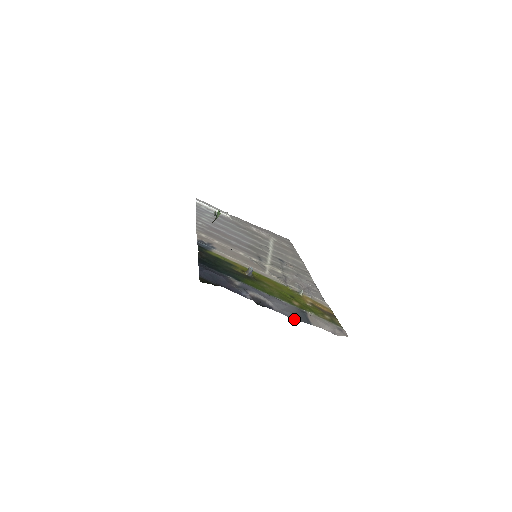
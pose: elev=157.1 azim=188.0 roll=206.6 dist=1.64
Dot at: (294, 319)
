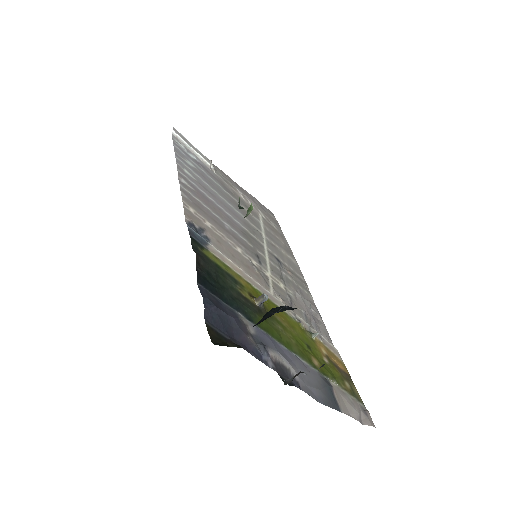
Dot at: (323, 404)
